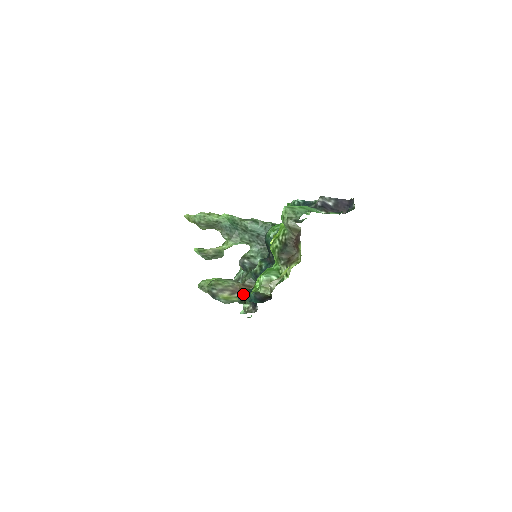
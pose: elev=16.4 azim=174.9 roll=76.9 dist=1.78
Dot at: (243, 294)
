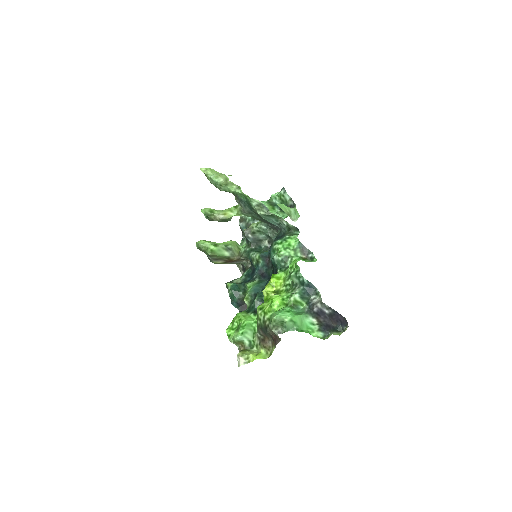
Dot at: (229, 292)
